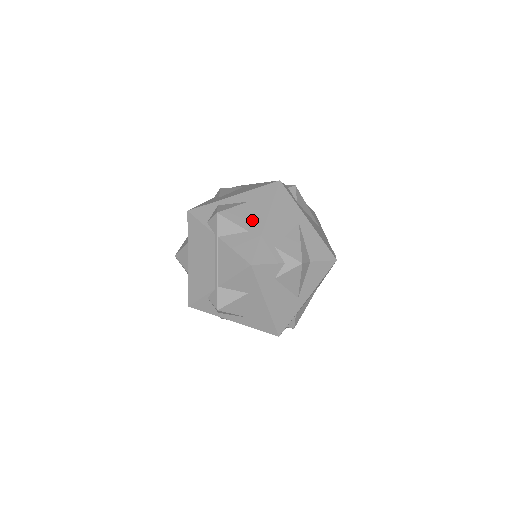
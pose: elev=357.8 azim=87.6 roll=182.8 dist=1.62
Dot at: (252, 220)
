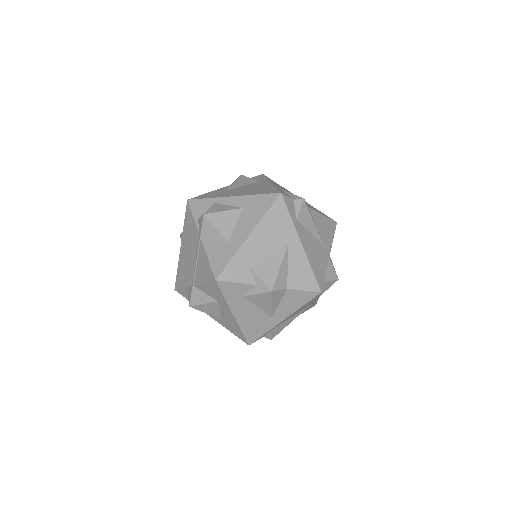
Dot at: (237, 231)
